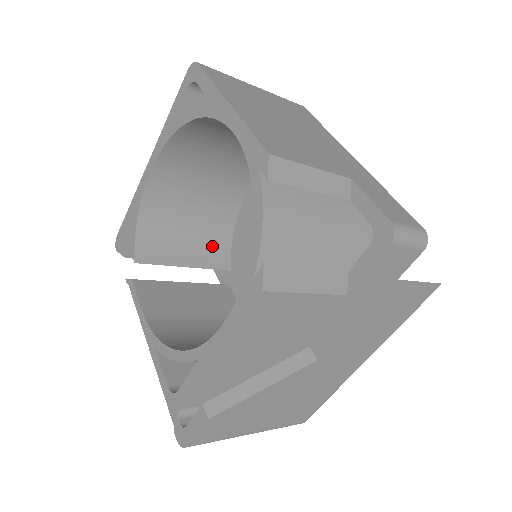
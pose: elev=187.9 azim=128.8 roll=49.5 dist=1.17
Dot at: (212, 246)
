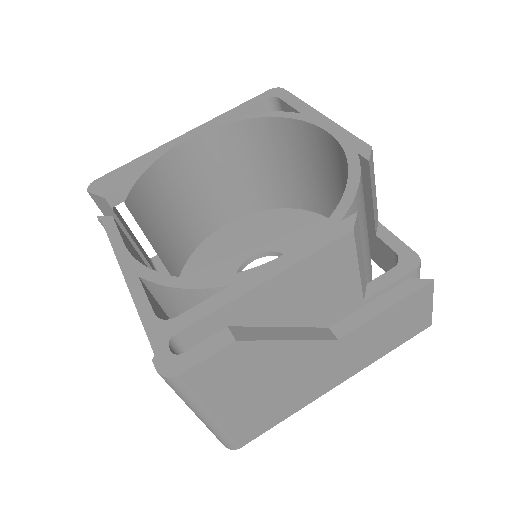
Dot at: (175, 250)
